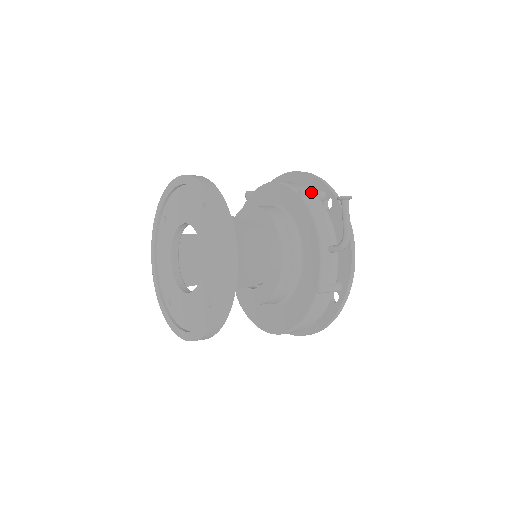
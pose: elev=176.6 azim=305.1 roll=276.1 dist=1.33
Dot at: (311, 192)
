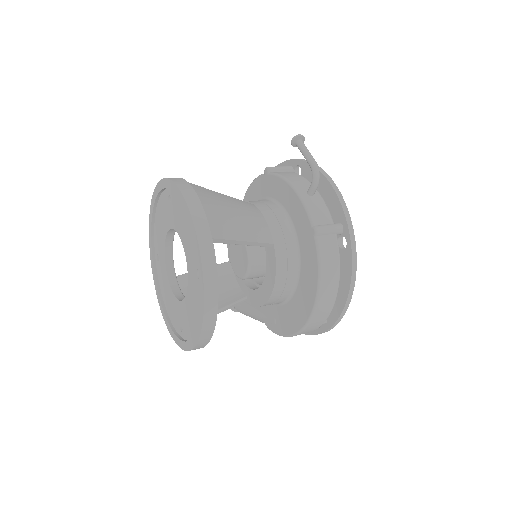
Dot at: (276, 167)
